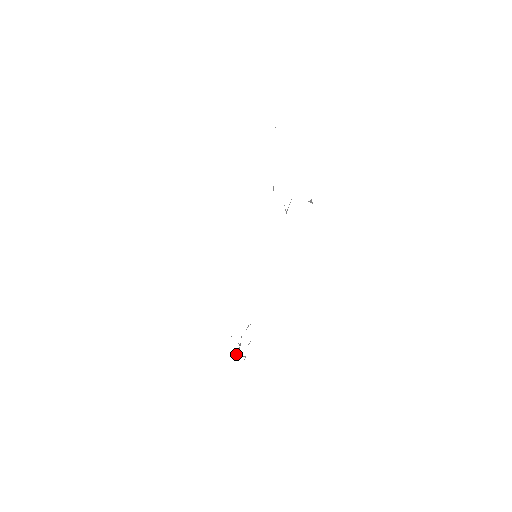
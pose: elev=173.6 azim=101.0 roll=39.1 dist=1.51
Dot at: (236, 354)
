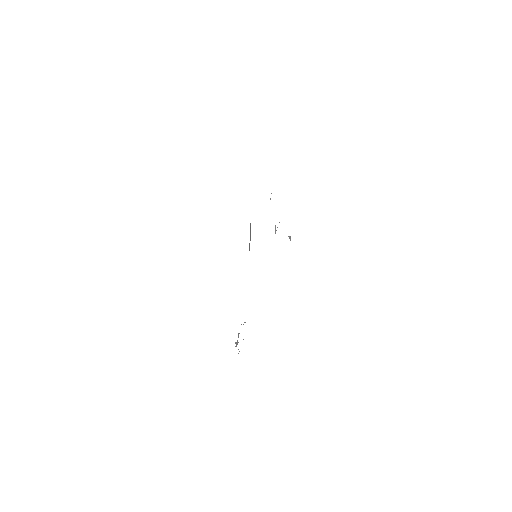
Dot at: (235, 342)
